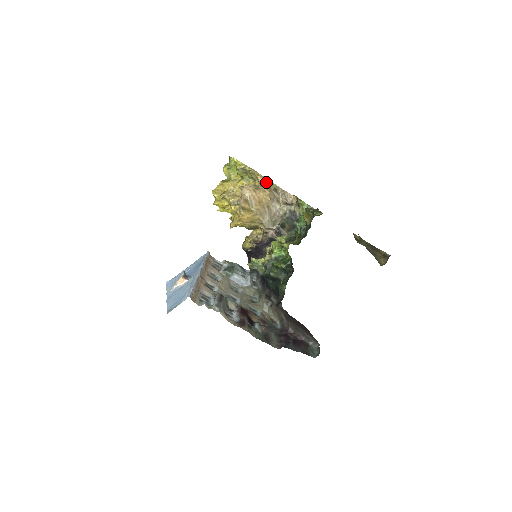
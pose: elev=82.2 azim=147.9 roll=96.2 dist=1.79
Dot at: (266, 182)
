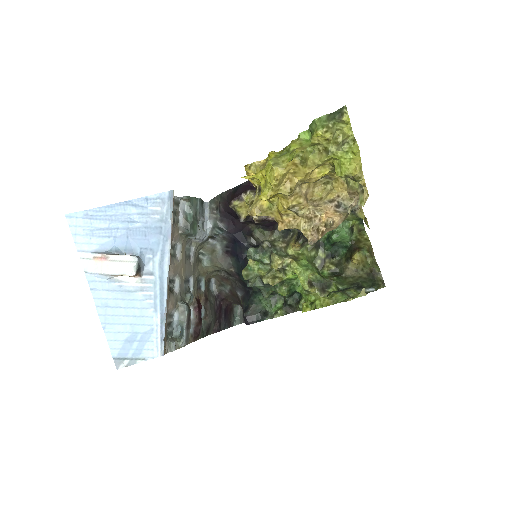
Dot at: occluded
